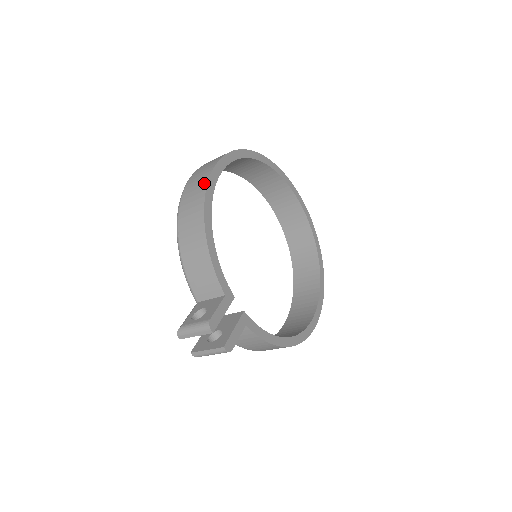
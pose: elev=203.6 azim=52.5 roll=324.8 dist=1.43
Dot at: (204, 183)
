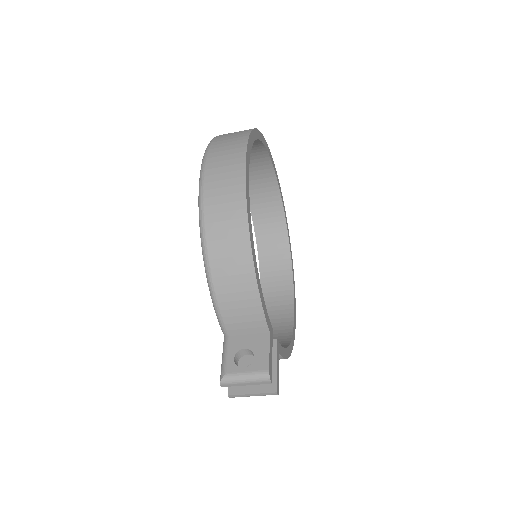
Dot at: (240, 196)
